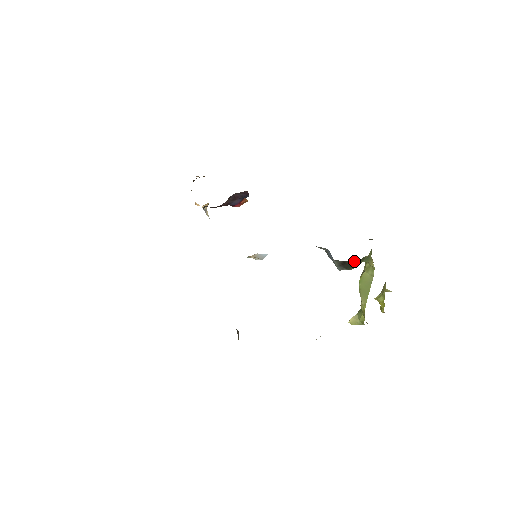
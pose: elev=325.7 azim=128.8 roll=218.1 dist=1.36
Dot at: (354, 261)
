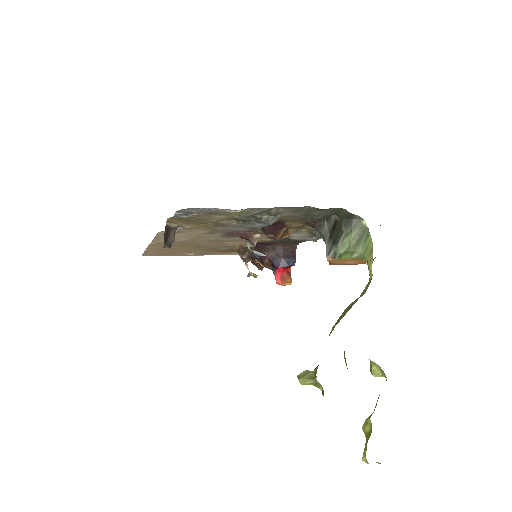
Dot at: (347, 220)
